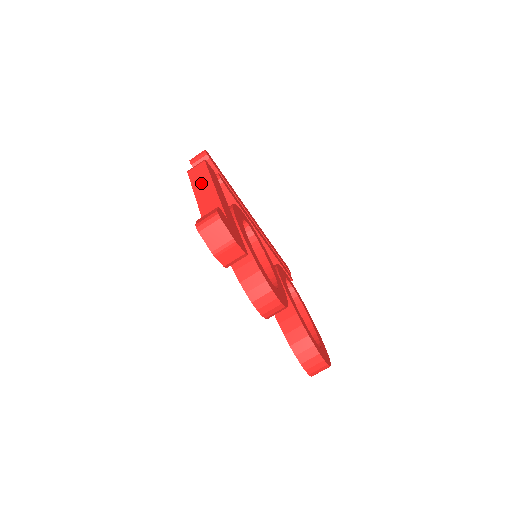
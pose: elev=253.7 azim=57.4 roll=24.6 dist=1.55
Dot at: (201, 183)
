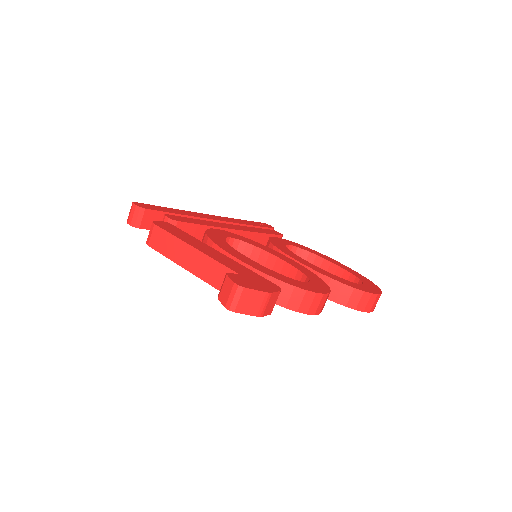
Dot at: (175, 251)
